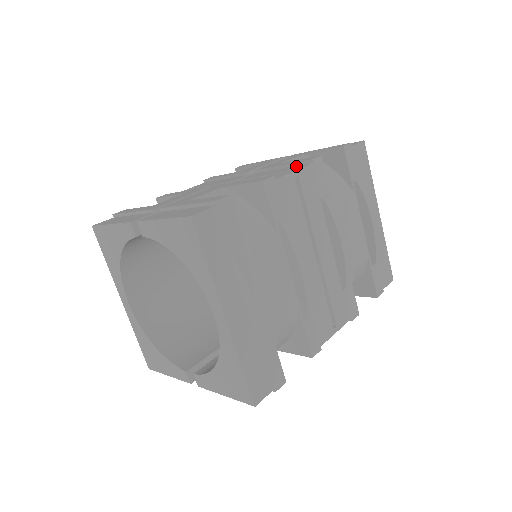
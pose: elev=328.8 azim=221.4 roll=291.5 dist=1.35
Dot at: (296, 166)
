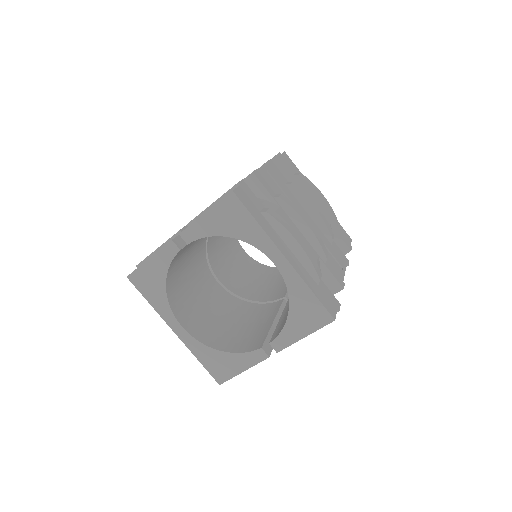
Dot at: occluded
